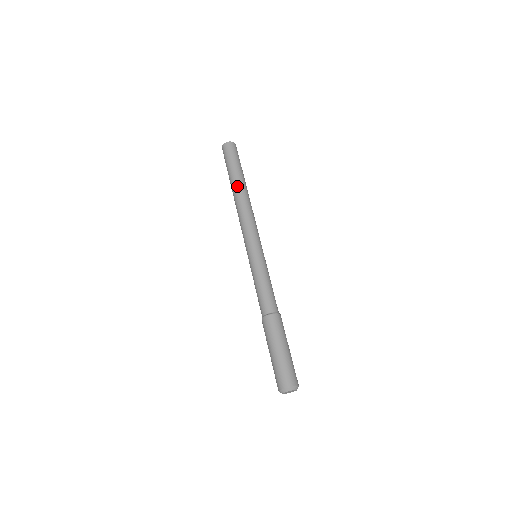
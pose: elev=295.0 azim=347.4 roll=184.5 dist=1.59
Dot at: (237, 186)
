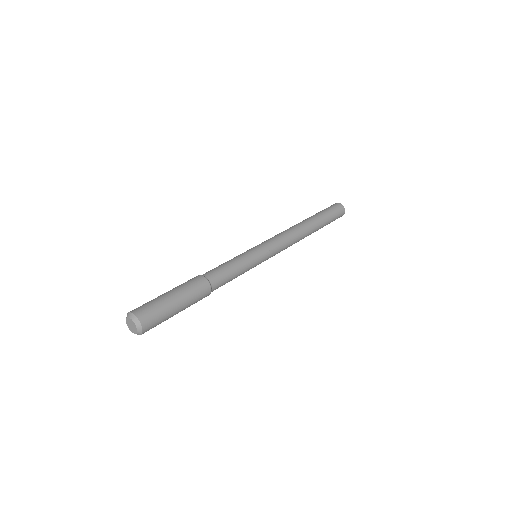
Dot at: (312, 222)
